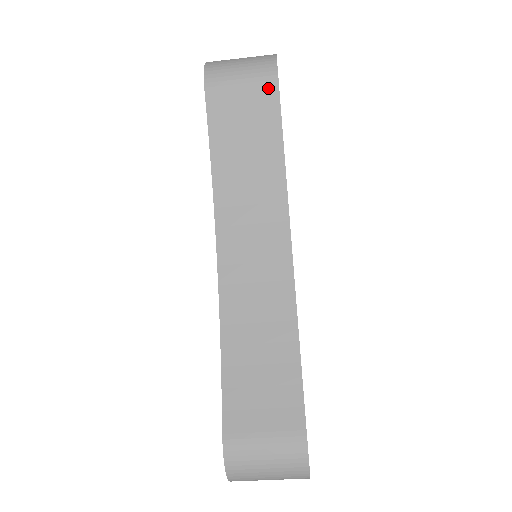
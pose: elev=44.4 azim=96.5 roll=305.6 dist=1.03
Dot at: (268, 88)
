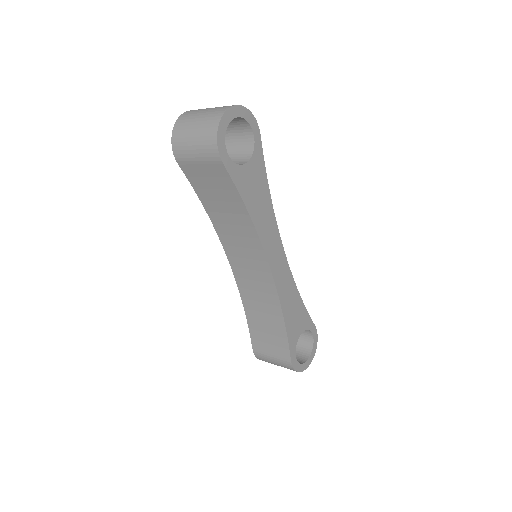
Dot at: (217, 166)
